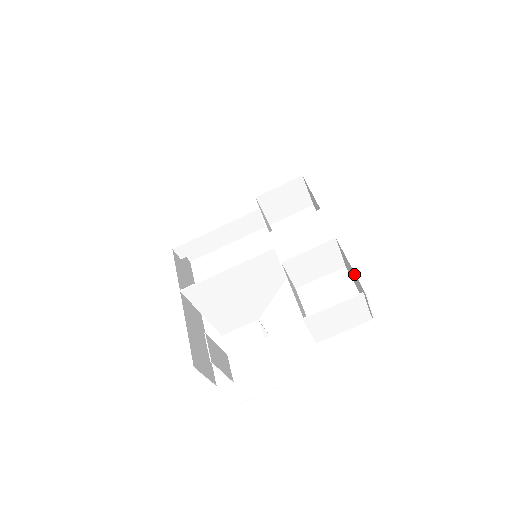
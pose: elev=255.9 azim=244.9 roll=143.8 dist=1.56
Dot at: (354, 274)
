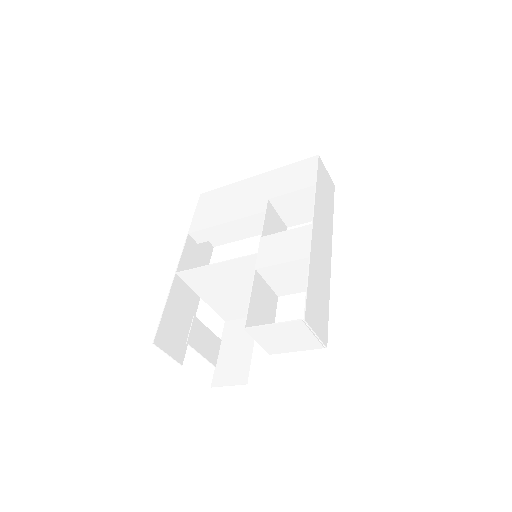
Dot at: (309, 298)
